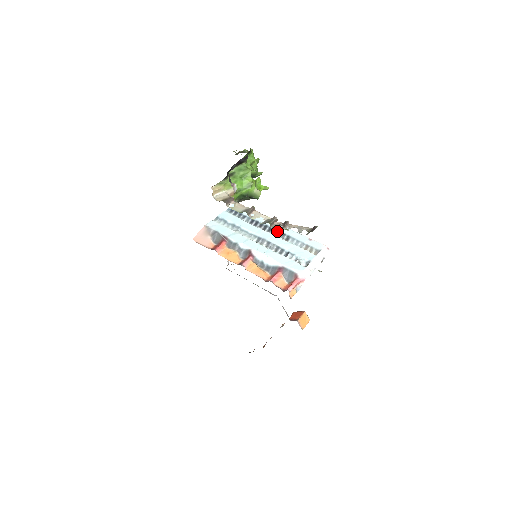
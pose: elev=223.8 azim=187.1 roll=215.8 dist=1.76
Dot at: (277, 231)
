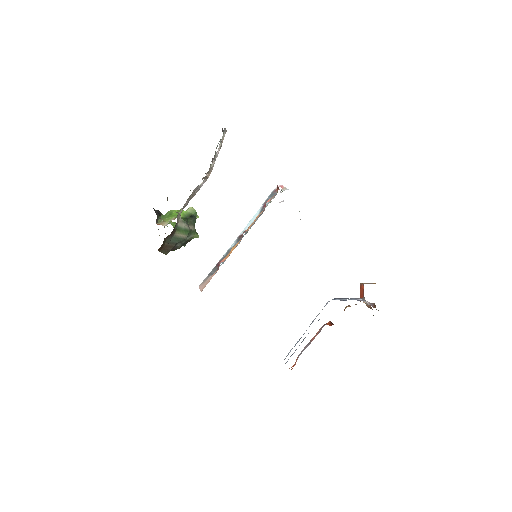
Dot at: occluded
